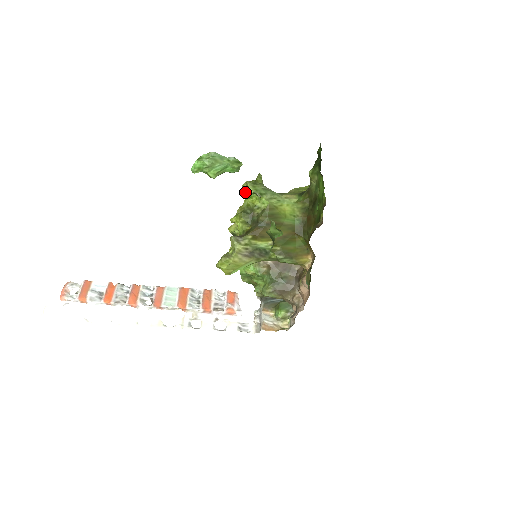
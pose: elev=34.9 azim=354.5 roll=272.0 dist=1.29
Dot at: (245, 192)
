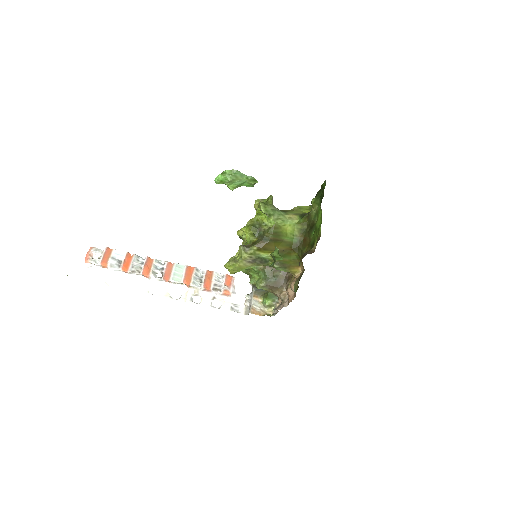
Dot at: (257, 209)
